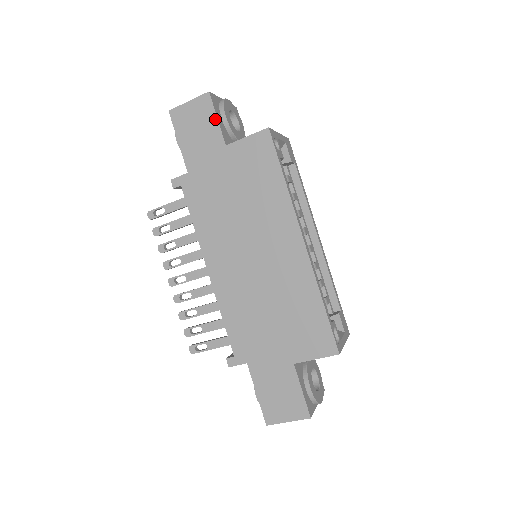
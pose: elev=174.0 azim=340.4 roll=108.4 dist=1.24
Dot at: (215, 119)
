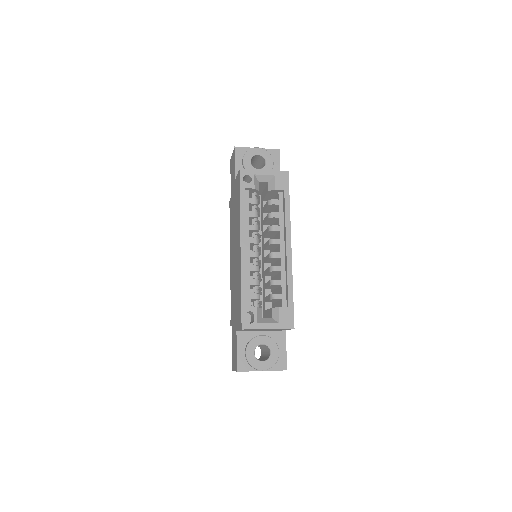
Dot at: (234, 164)
